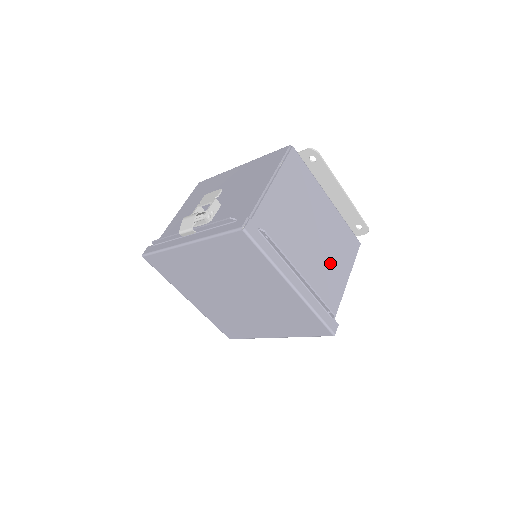
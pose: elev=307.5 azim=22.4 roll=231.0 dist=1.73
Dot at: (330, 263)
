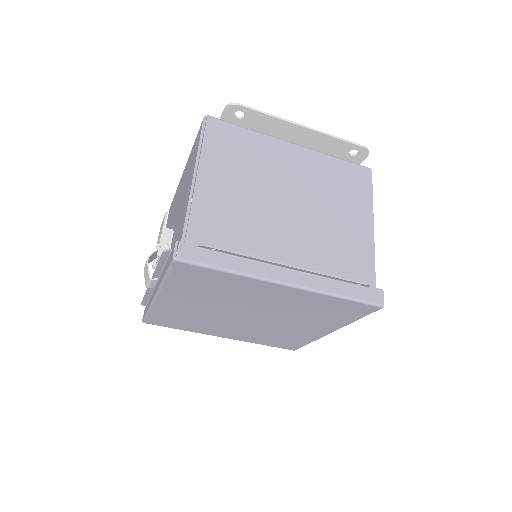
Dot at: (334, 221)
